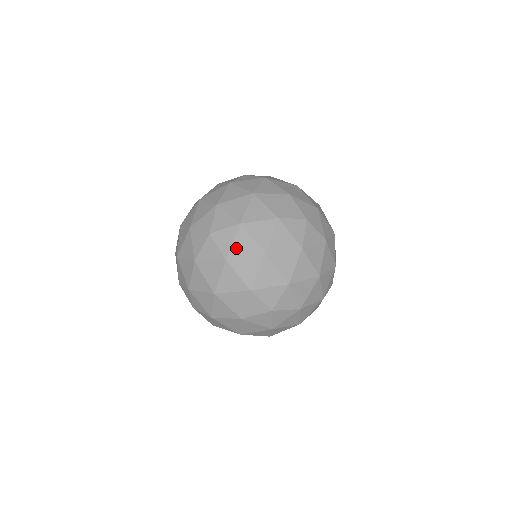
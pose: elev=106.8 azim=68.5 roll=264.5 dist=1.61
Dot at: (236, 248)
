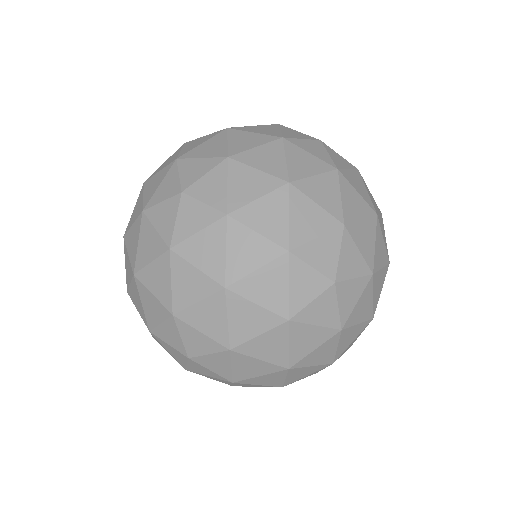
Dot at: (236, 192)
